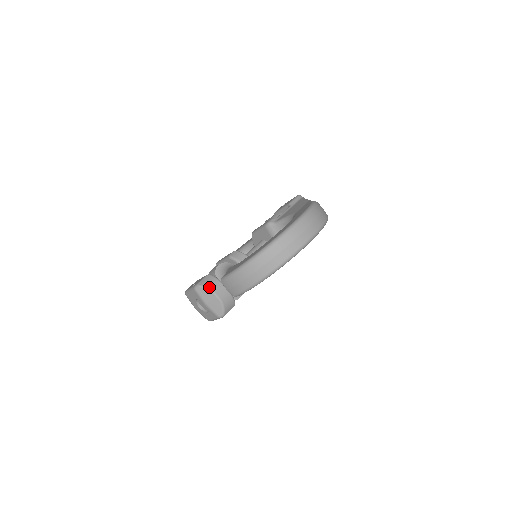
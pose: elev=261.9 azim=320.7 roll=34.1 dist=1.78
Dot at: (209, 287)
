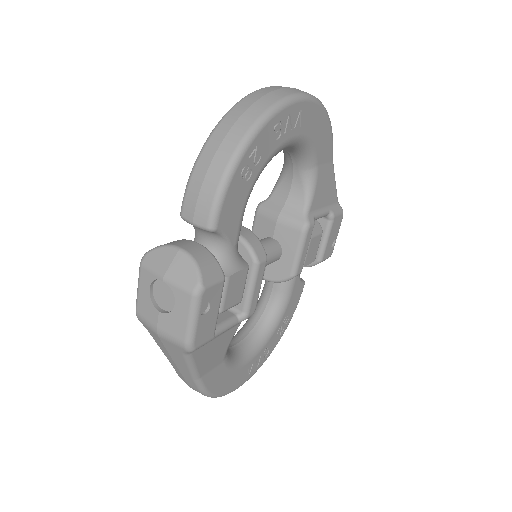
Dot at: (164, 244)
